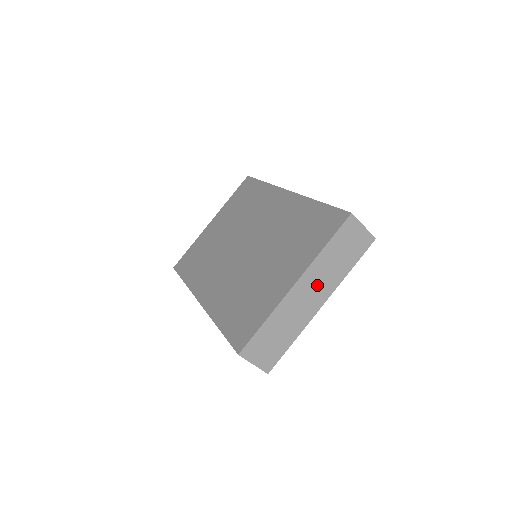
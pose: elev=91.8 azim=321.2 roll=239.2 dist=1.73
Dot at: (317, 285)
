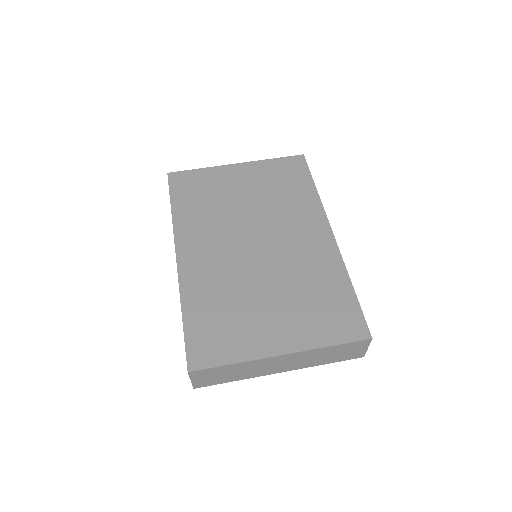
Dot at: (294, 362)
